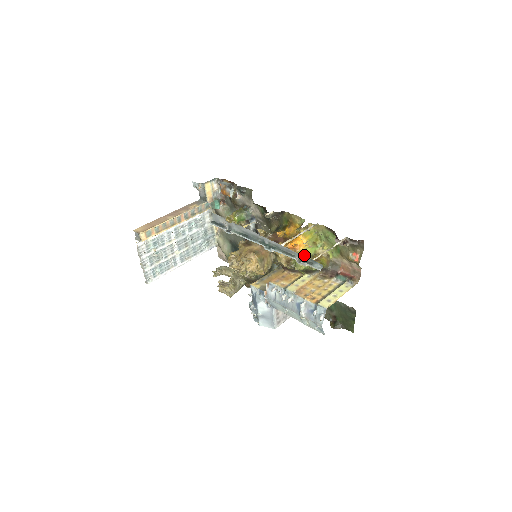
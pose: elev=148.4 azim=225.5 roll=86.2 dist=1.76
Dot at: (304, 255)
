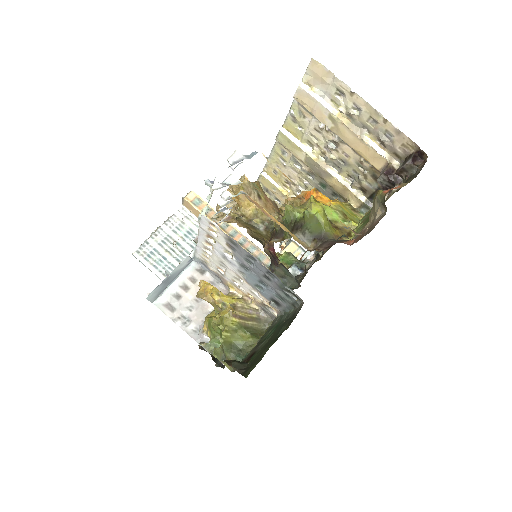
Dot at: (314, 198)
